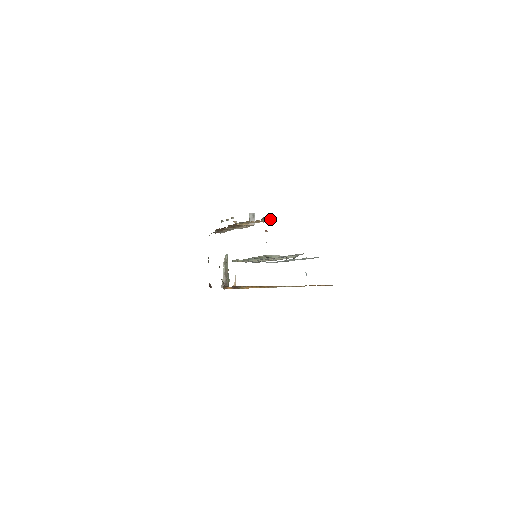
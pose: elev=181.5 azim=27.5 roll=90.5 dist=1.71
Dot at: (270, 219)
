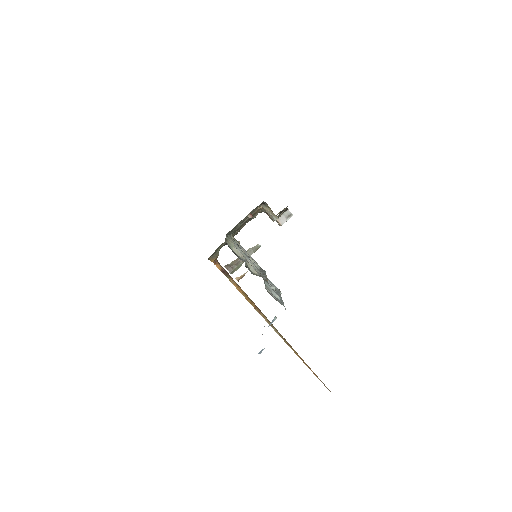
Dot at: (272, 213)
